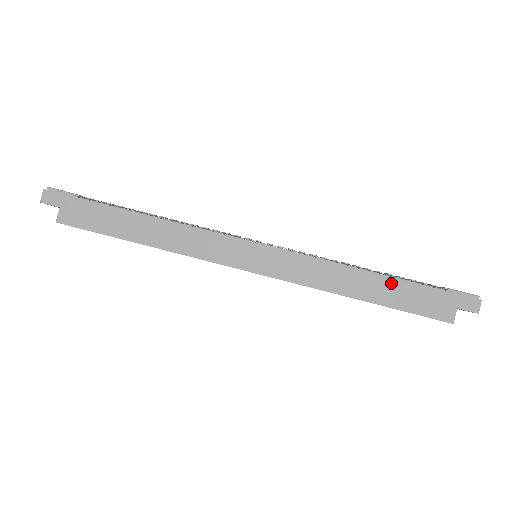
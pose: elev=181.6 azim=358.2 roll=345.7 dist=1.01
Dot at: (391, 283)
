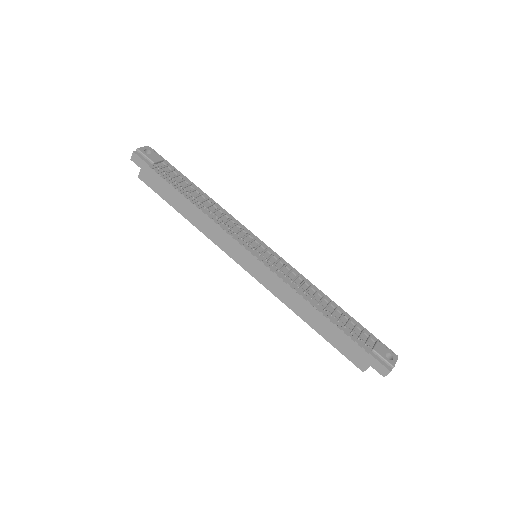
Dot at: (332, 326)
